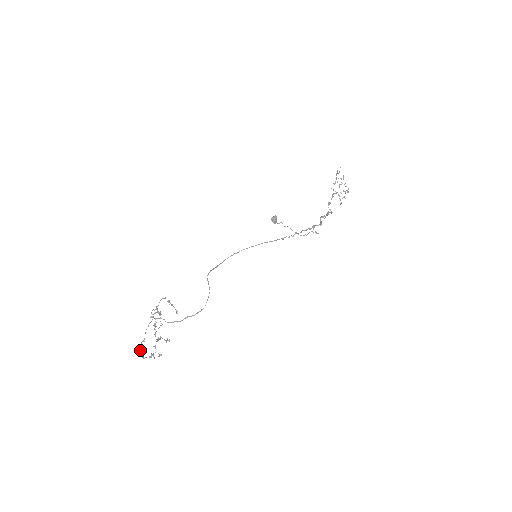
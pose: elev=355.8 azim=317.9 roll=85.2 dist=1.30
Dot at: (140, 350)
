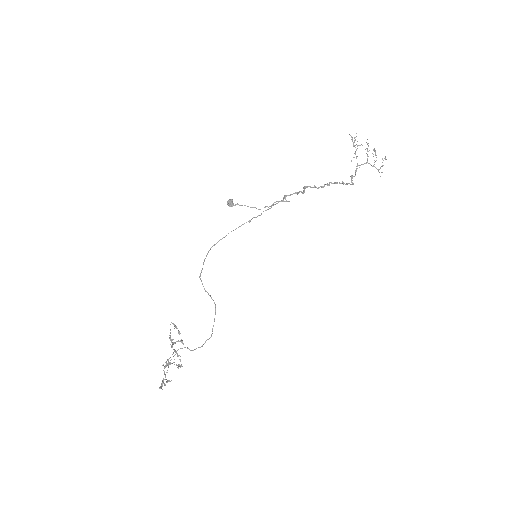
Dot at: occluded
